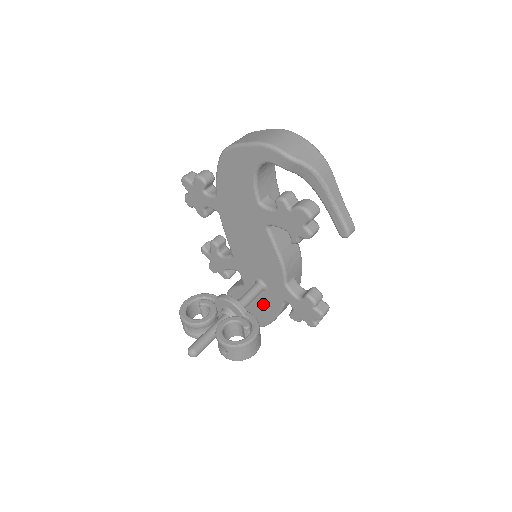
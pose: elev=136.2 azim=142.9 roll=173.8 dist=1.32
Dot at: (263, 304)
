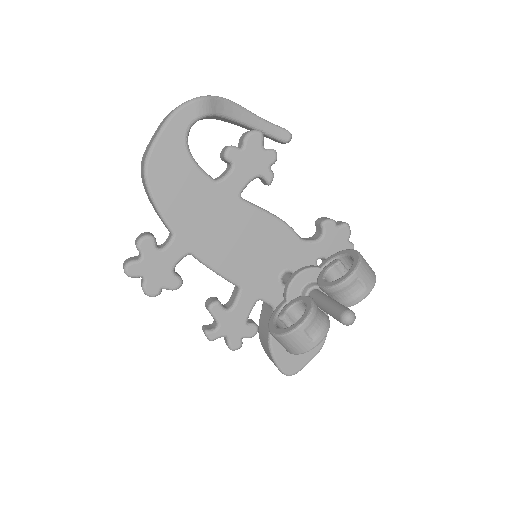
Dot at: occluded
